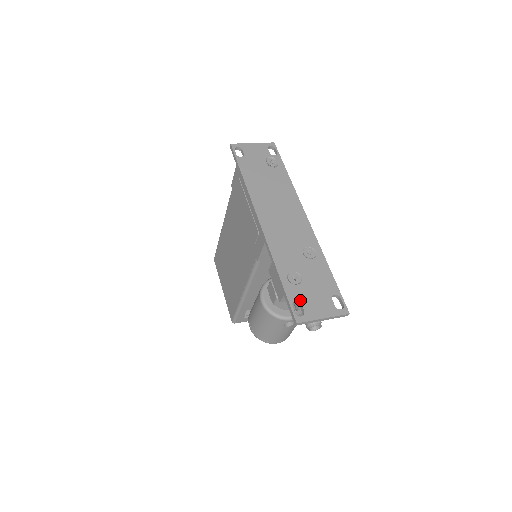
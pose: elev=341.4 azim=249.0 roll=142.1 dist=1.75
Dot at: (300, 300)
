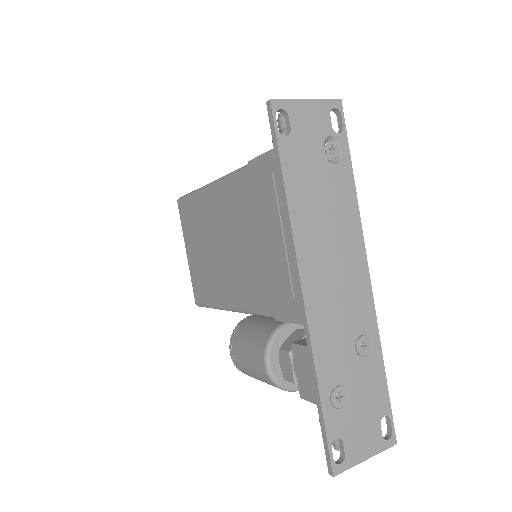
Dot at: (342, 436)
